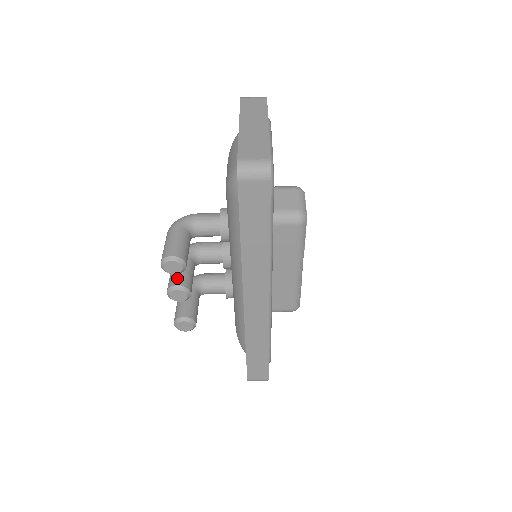
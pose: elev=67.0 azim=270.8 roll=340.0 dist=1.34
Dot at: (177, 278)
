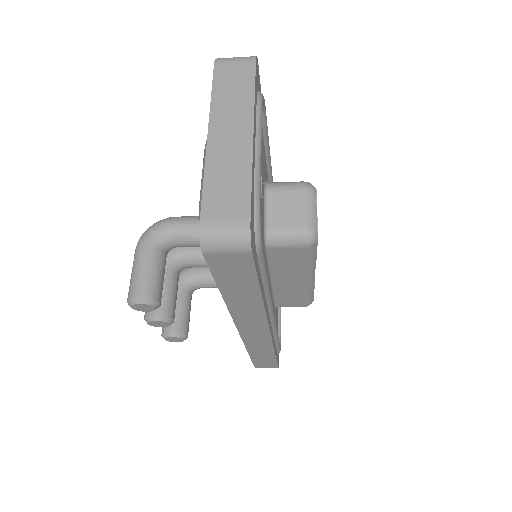
Dot at: occluded
